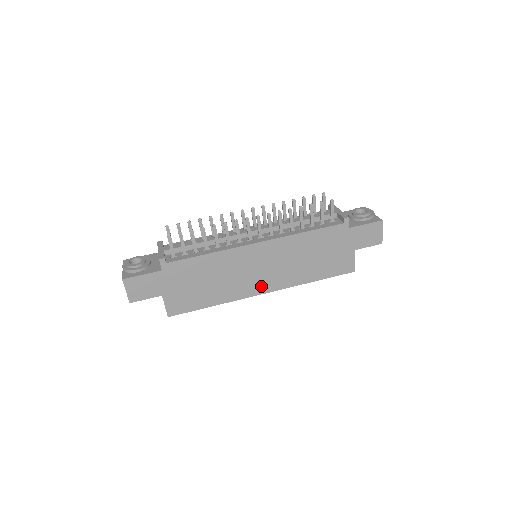
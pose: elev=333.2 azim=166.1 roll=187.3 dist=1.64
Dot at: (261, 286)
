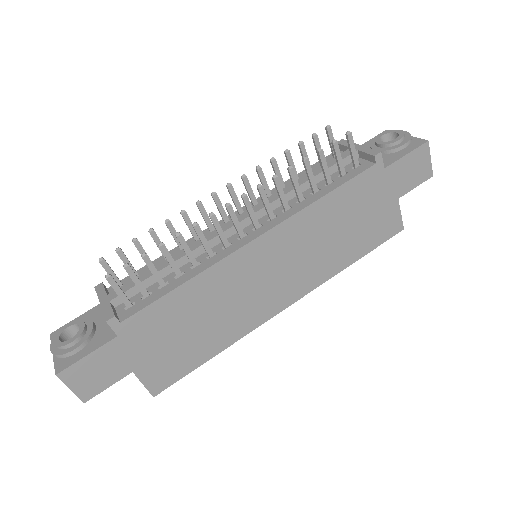
Dot at: (279, 299)
